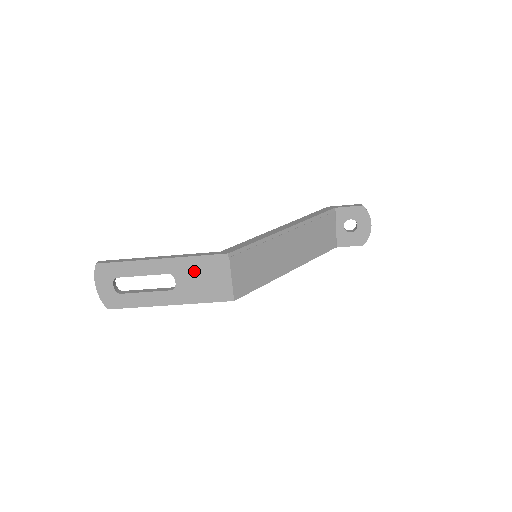
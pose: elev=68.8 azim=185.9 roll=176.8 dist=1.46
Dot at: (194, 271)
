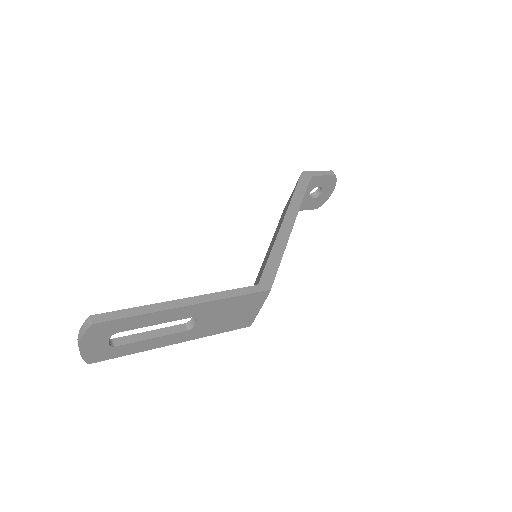
Dot at: (224, 310)
